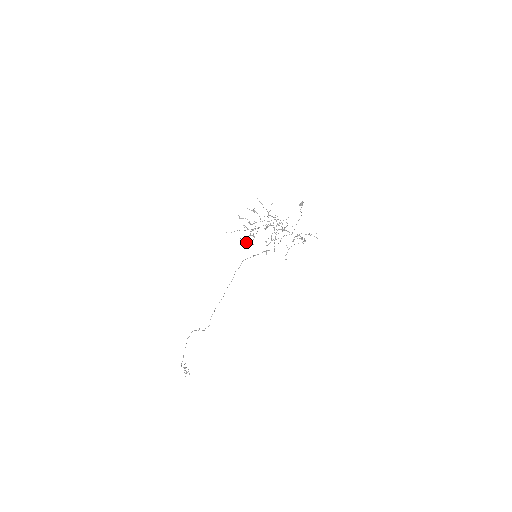
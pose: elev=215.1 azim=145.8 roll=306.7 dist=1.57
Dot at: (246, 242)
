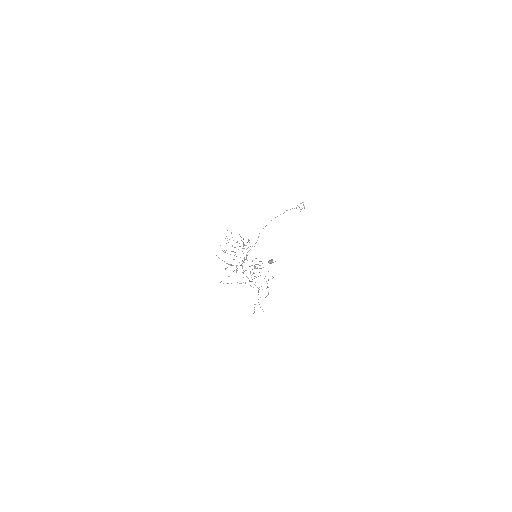
Dot at: (248, 241)
